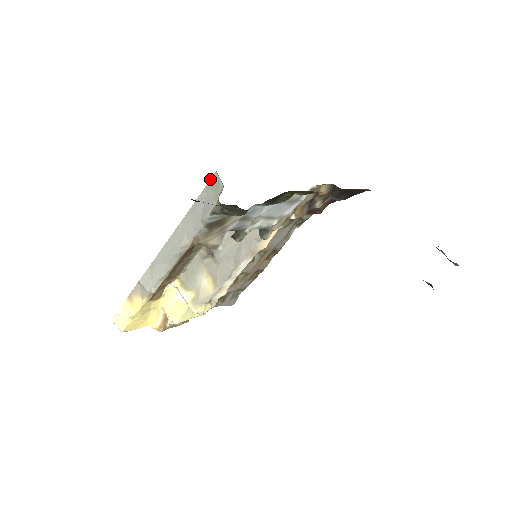
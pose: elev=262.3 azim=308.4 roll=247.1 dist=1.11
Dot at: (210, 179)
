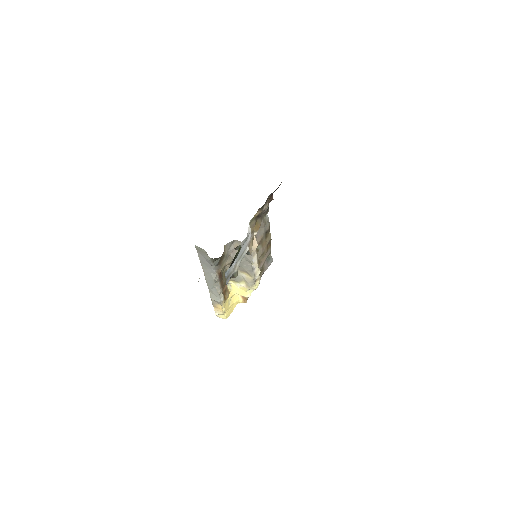
Dot at: (196, 249)
